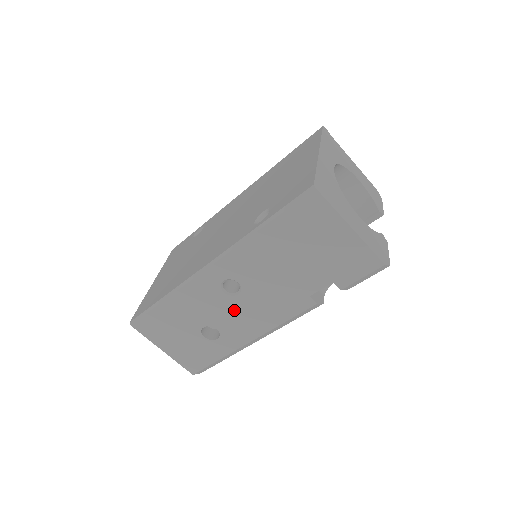
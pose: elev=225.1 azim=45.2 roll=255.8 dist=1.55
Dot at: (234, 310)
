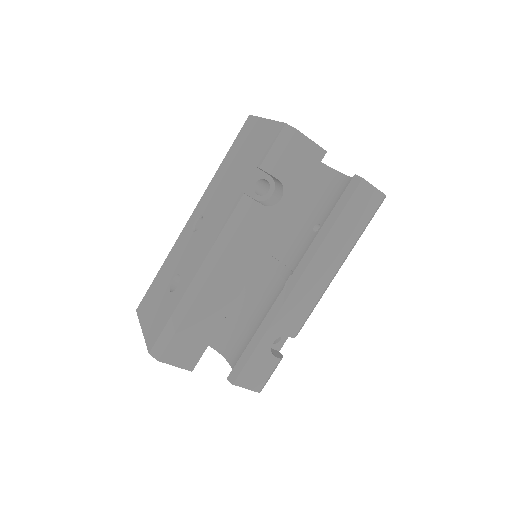
Dot at: (194, 245)
